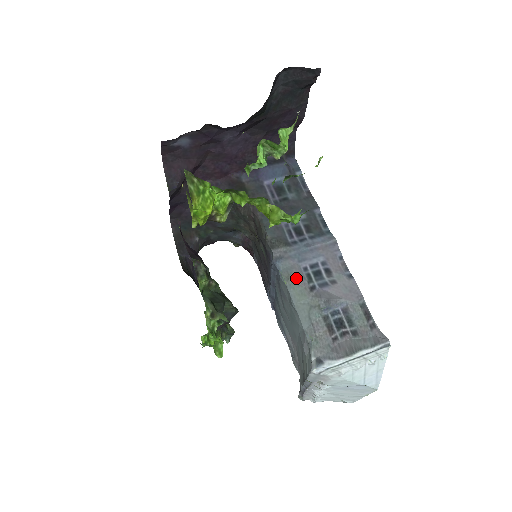
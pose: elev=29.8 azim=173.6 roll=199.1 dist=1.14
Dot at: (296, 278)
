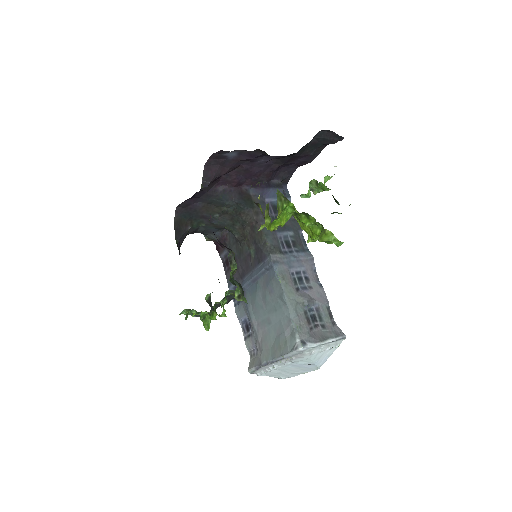
Dot at: (288, 279)
